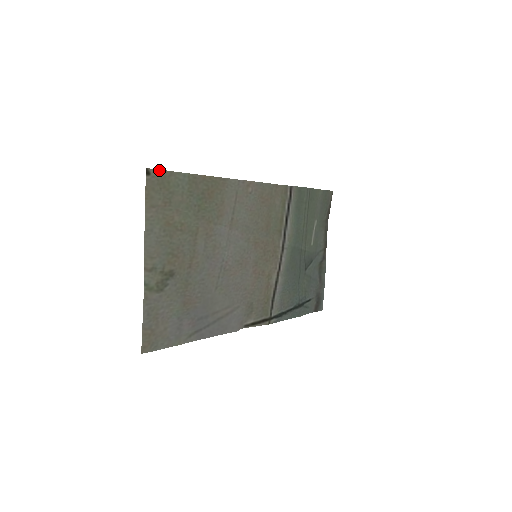
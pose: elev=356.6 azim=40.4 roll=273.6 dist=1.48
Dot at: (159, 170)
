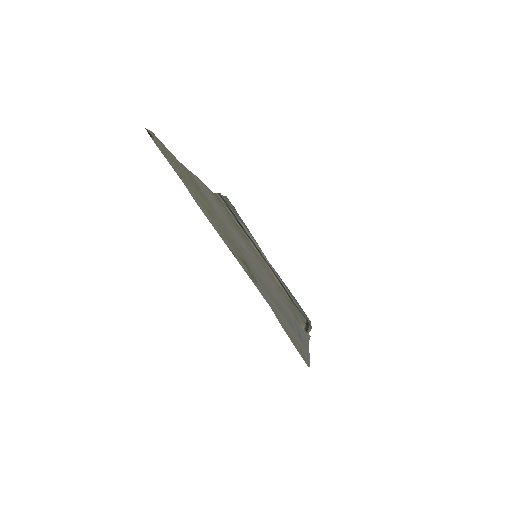
Dot at: (154, 135)
